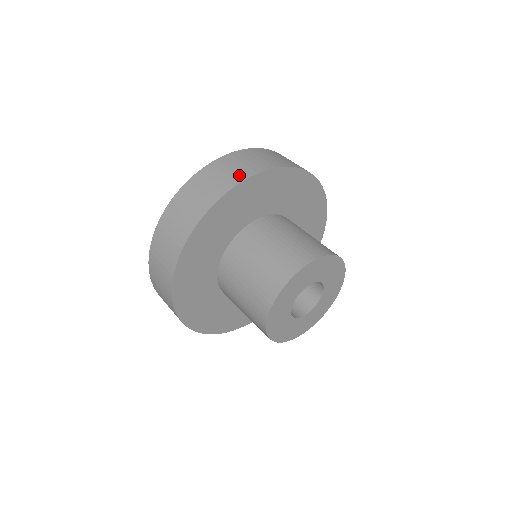
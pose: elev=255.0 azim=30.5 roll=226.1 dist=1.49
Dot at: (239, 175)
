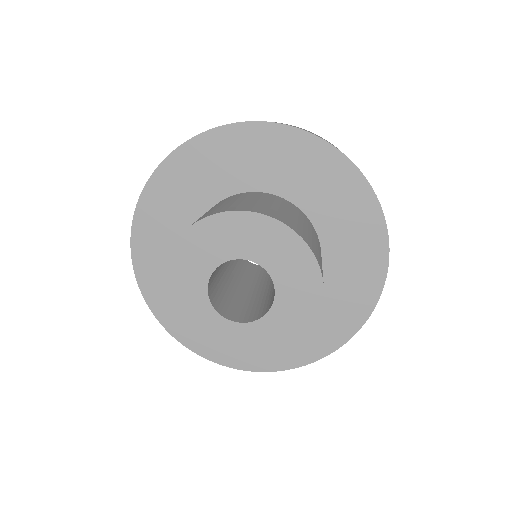
Dot at: occluded
